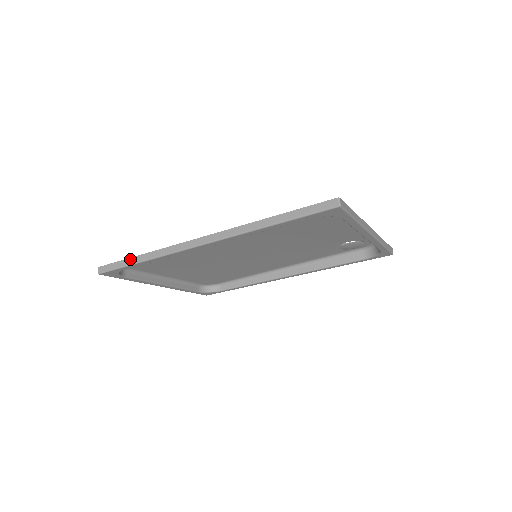
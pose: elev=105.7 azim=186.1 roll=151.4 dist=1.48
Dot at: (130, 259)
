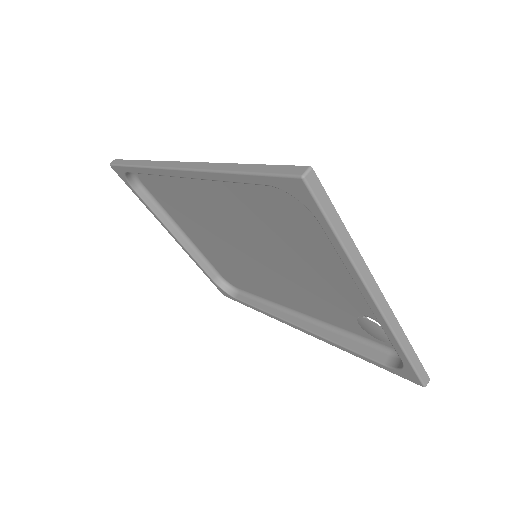
Dot at: (132, 161)
